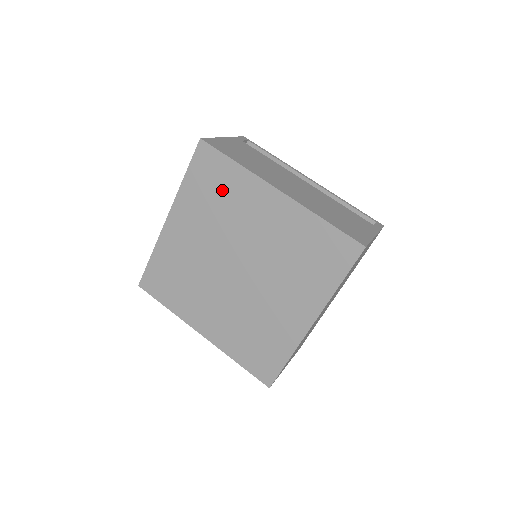
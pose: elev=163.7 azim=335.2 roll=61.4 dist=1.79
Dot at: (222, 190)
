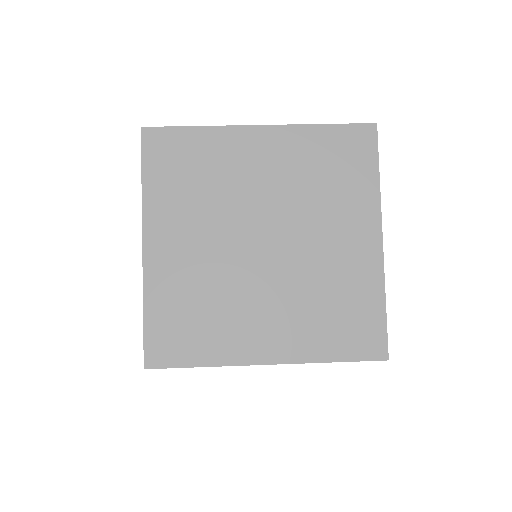
Dot at: (197, 165)
